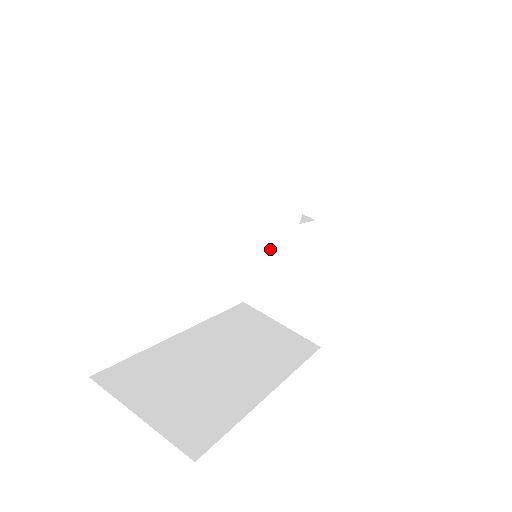
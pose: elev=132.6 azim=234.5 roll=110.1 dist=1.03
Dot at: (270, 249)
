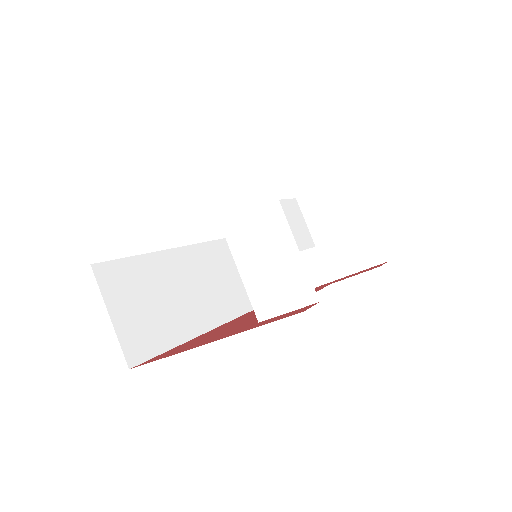
Dot at: (264, 305)
